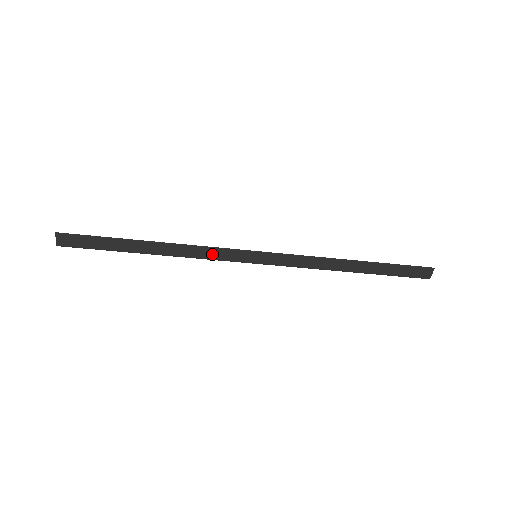
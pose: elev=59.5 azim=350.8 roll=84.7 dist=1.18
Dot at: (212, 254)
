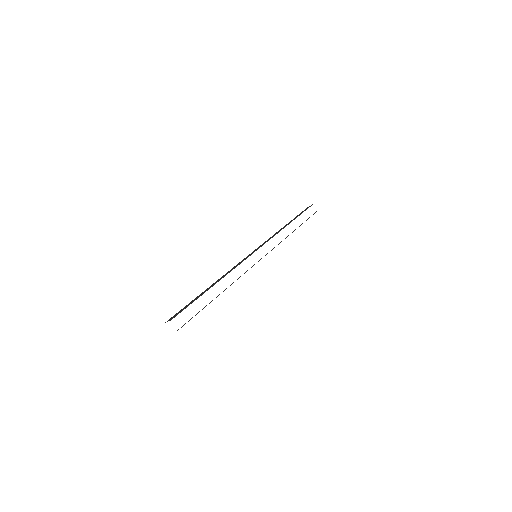
Dot at: occluded
